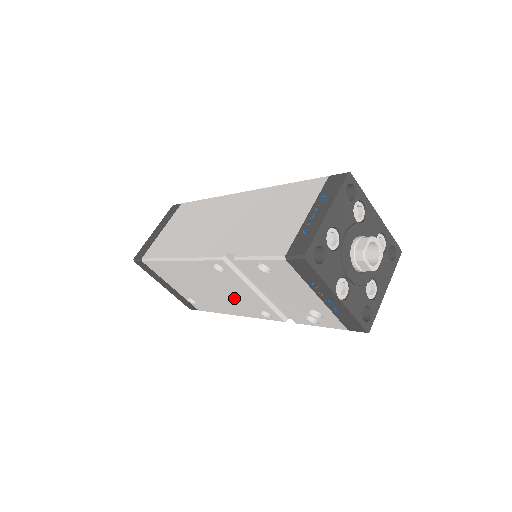
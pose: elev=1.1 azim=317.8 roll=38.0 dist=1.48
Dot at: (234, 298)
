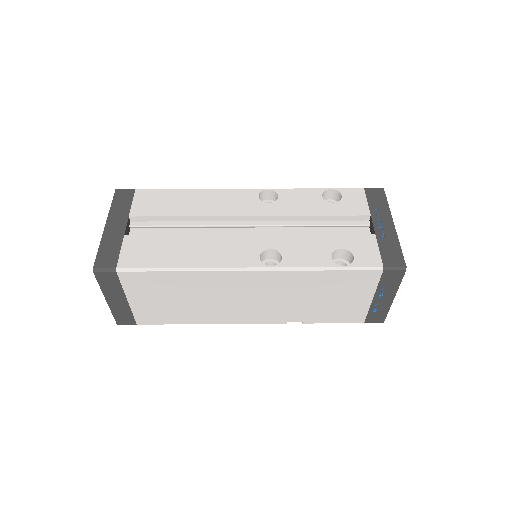
Dot at: occluded
